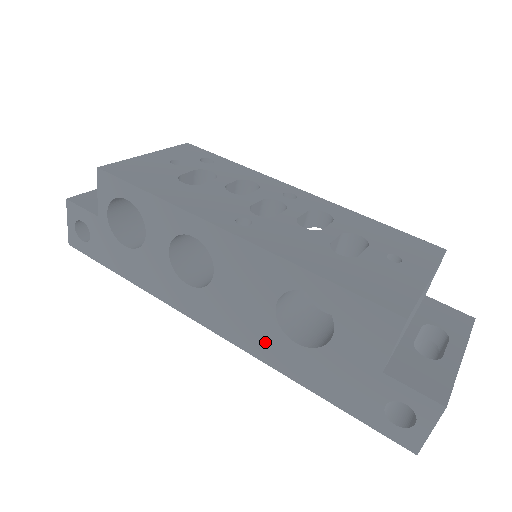
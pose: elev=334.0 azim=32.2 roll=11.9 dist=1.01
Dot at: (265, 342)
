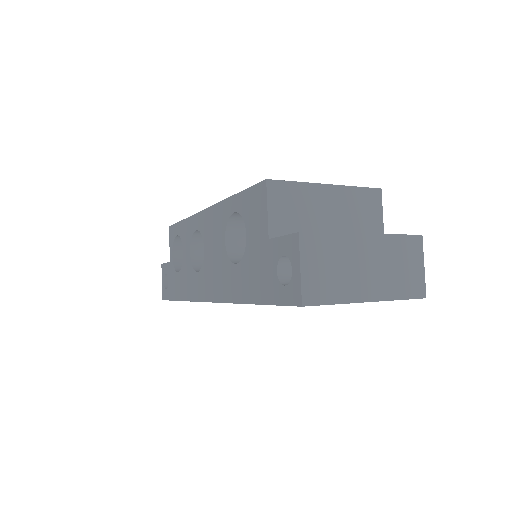
Dot at: (226, 281)
